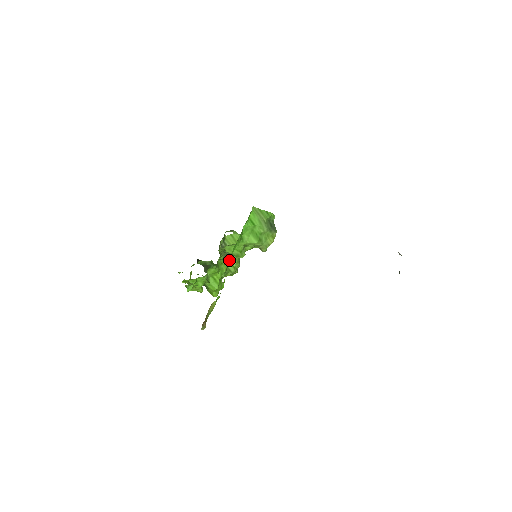
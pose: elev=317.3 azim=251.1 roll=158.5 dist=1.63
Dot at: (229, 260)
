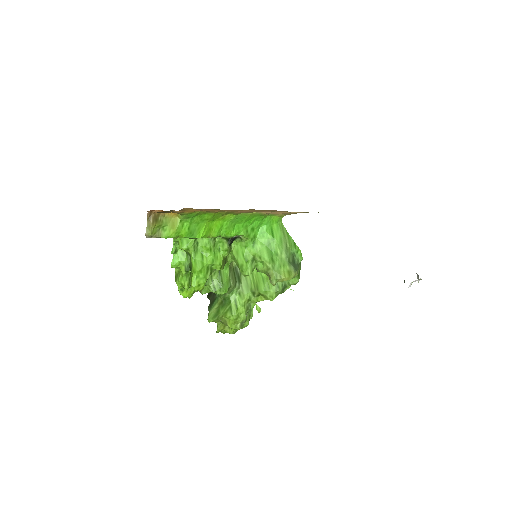
Dot at: (224, 225)
